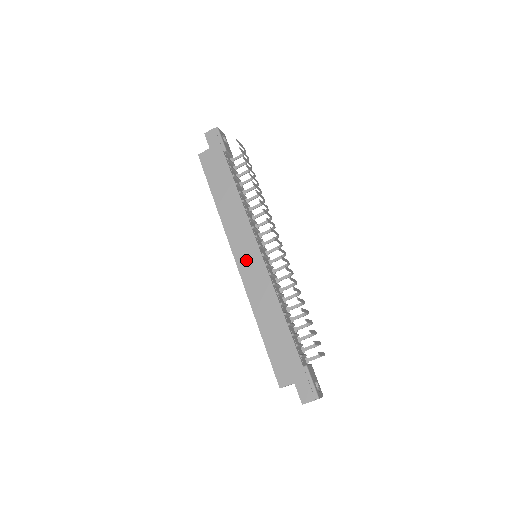
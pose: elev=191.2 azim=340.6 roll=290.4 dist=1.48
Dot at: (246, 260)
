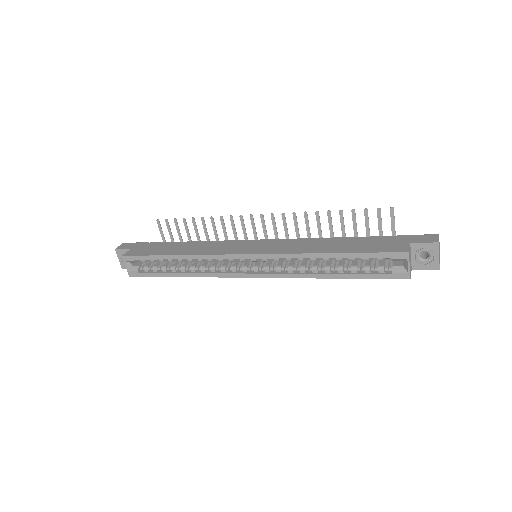
Dot at: (254, 248)
